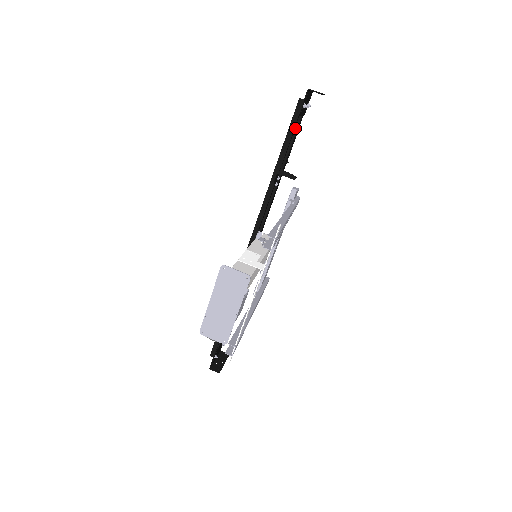
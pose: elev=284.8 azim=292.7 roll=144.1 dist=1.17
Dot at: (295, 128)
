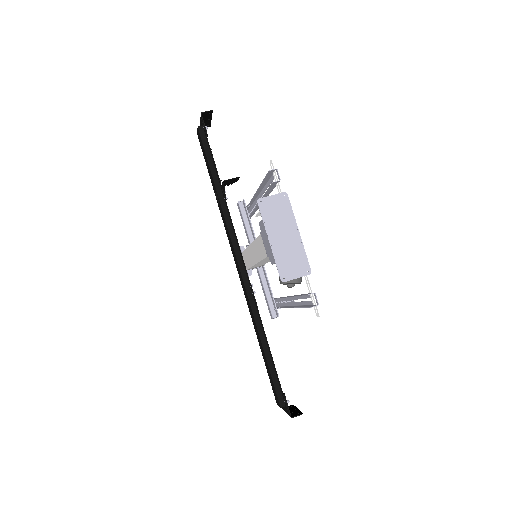
Dot at: occluded
